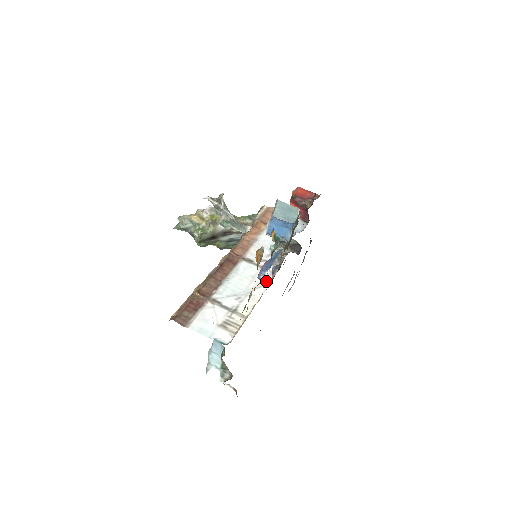
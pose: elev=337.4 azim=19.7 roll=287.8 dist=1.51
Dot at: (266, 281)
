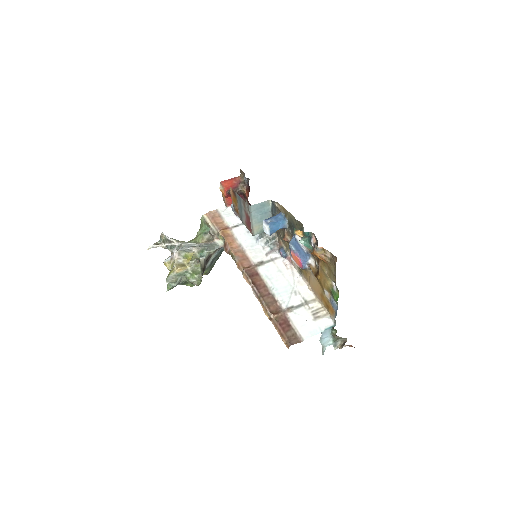
Dot at: (289, 266)
